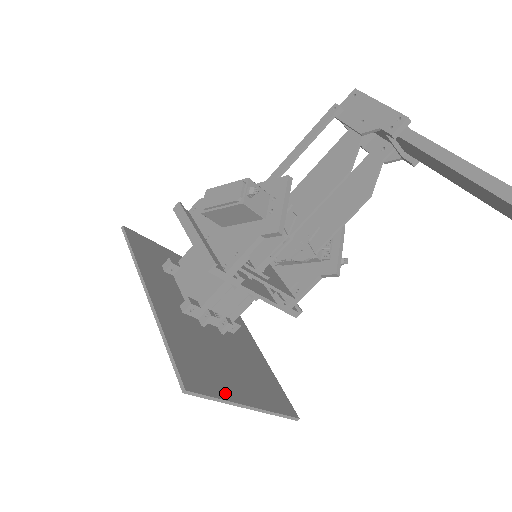
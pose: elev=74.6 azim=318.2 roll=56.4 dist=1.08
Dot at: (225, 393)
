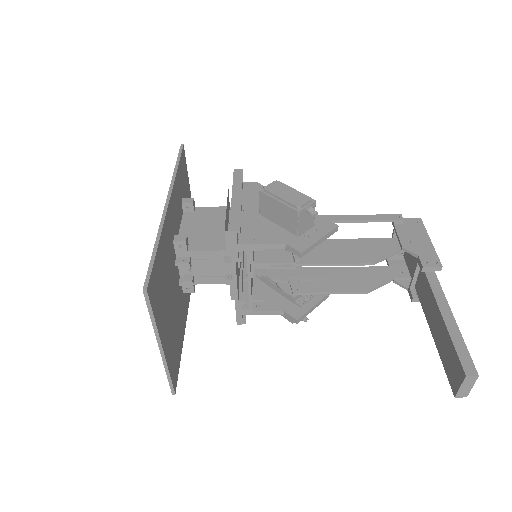
Dot at: (159, 322)
